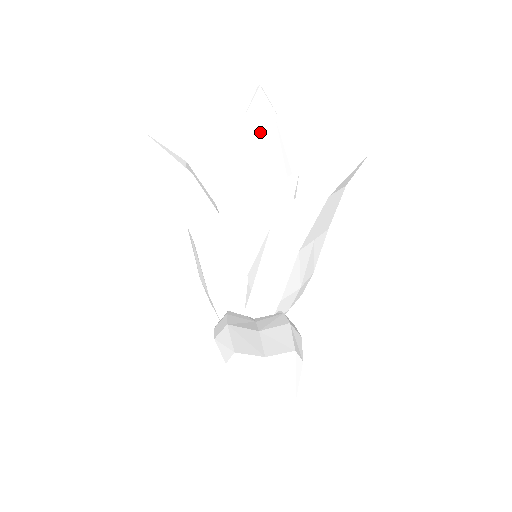
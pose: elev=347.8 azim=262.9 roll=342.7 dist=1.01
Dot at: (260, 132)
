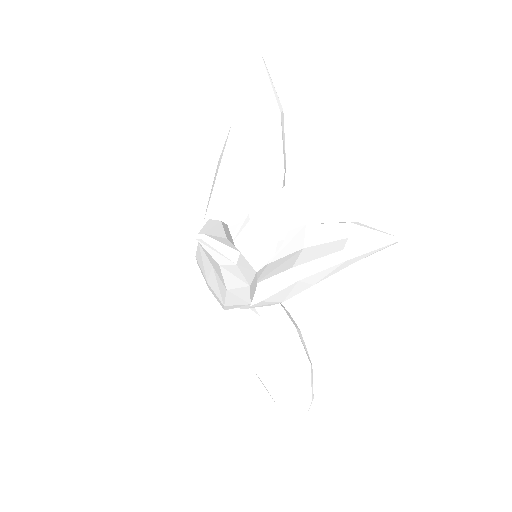
Dot at: (262, 125)
